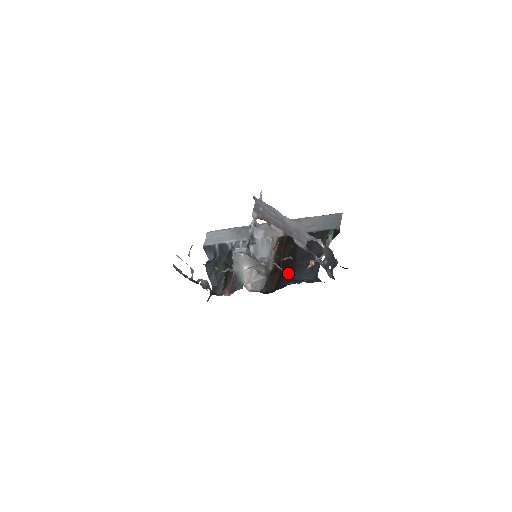
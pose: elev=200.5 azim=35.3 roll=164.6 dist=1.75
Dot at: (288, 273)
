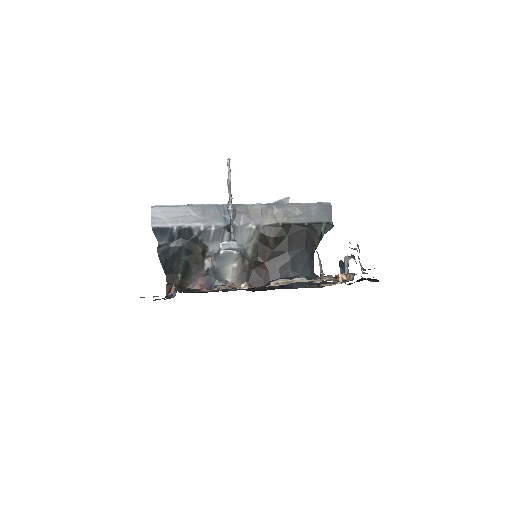
Dot at: (311, 284)
